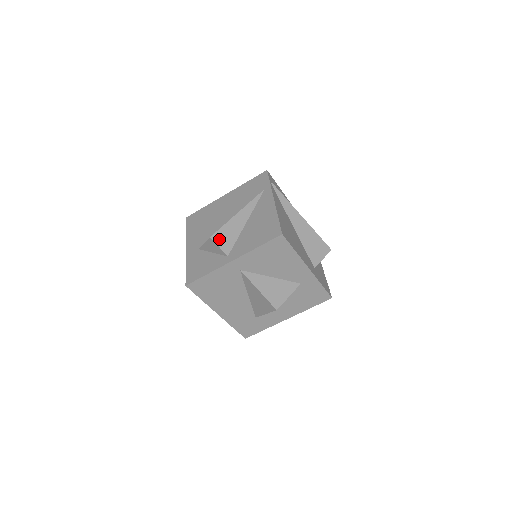
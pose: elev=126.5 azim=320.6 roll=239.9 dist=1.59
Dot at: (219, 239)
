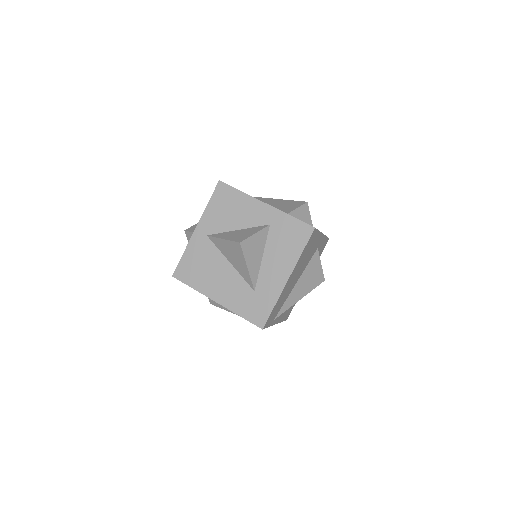
Dot at: (192, 229)
